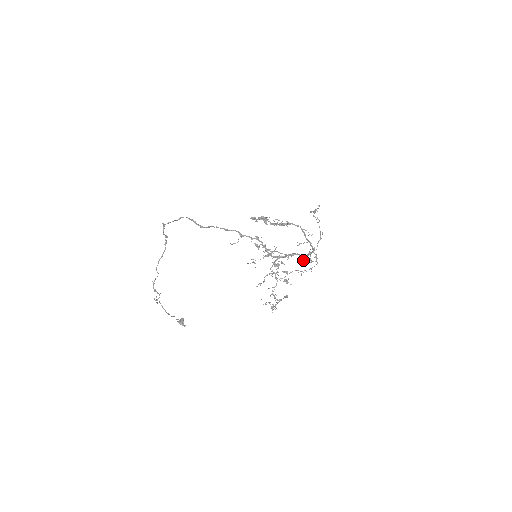
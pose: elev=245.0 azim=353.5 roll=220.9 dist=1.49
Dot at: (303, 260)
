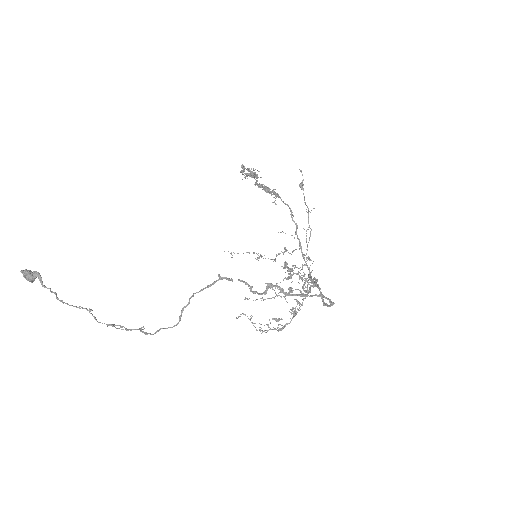
Dot at: occluded
